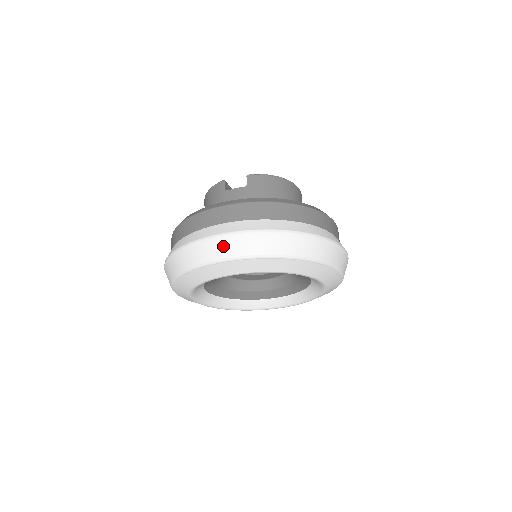
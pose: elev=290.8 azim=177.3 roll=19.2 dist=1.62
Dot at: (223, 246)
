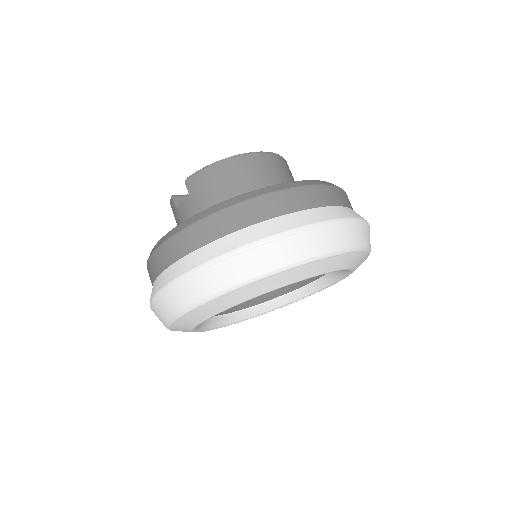
Dot at: (169, 302)
